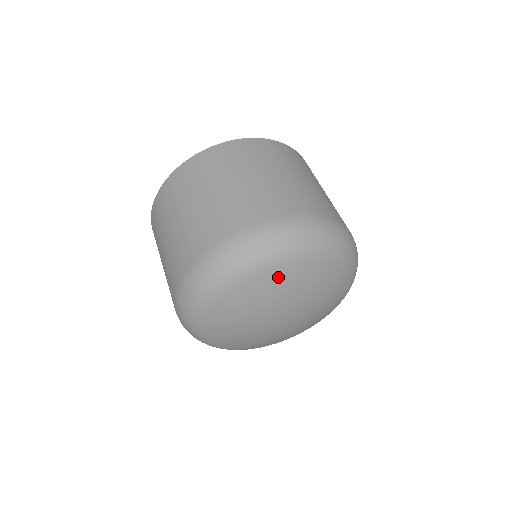
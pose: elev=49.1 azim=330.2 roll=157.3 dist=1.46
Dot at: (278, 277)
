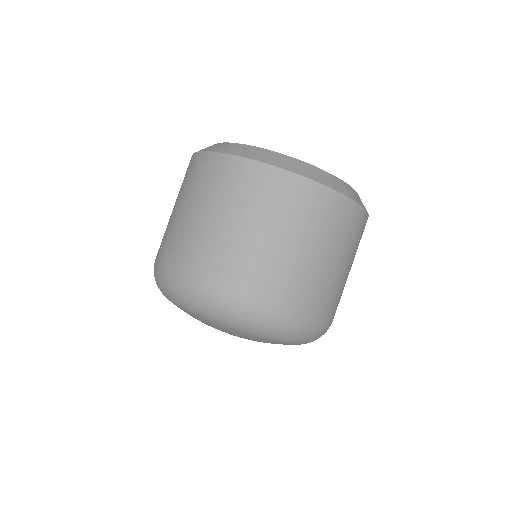
Dot at: (188, 313)
